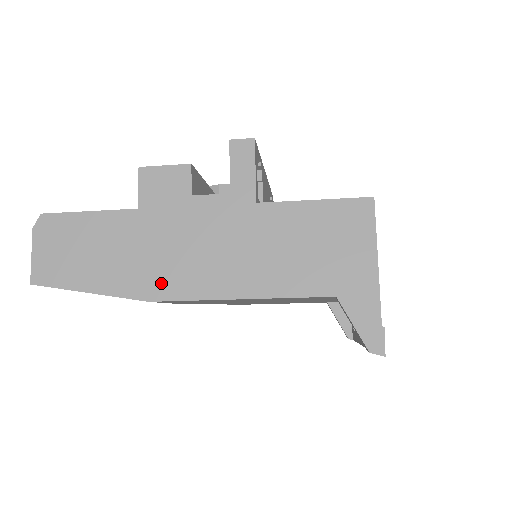
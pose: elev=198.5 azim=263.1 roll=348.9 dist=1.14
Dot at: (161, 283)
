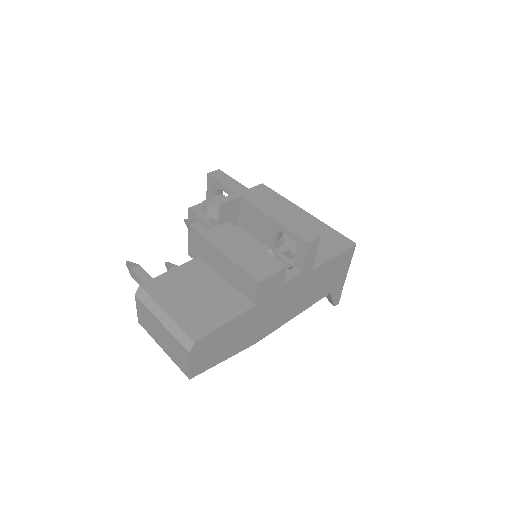
Dot at: (263, 332)
